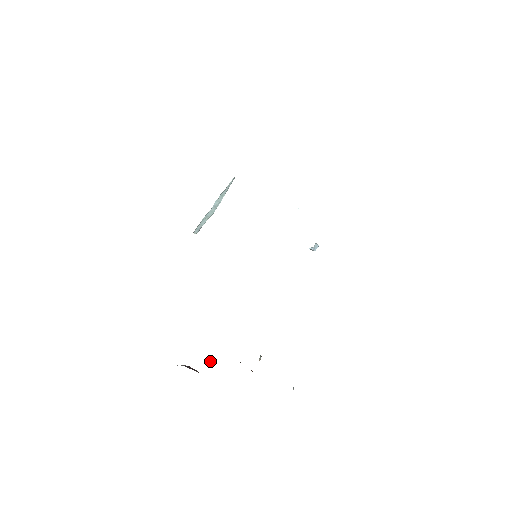
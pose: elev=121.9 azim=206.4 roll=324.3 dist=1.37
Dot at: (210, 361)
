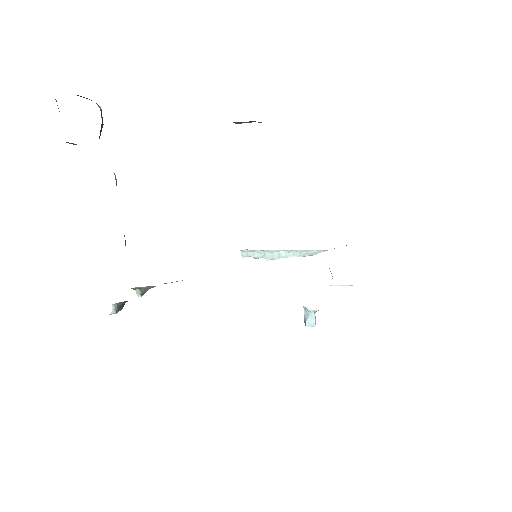
Dot at: occluded
